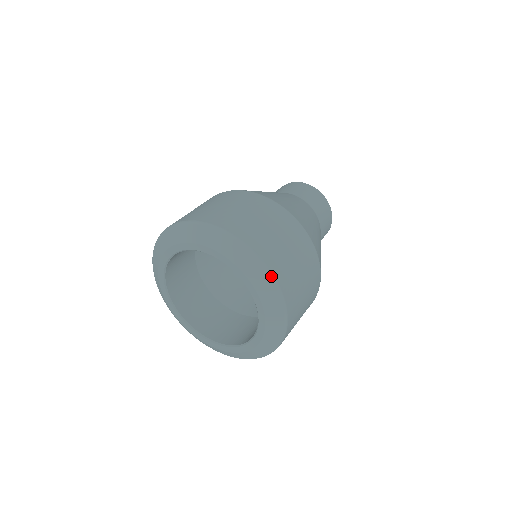
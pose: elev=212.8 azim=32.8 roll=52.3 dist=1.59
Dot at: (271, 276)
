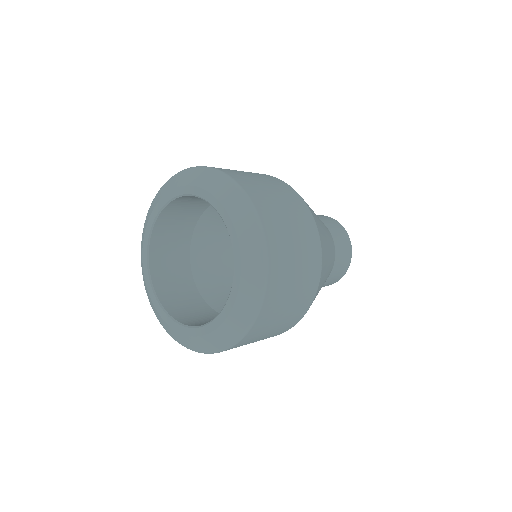
Dot at: (256, 216)
